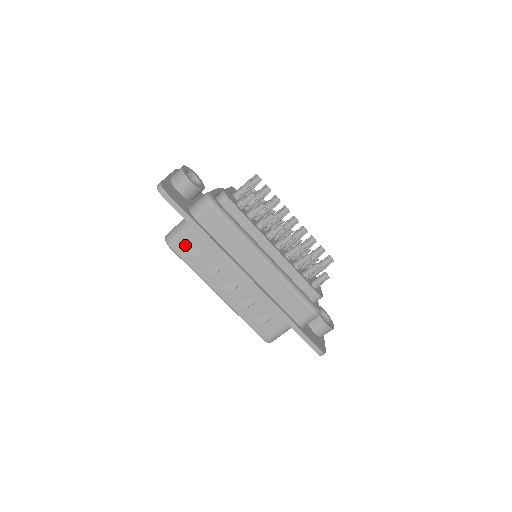
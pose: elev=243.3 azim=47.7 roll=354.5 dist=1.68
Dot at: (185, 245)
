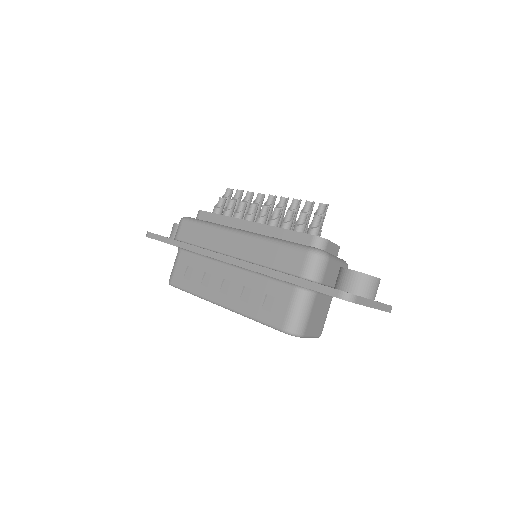
Dot at: (179, 273)
